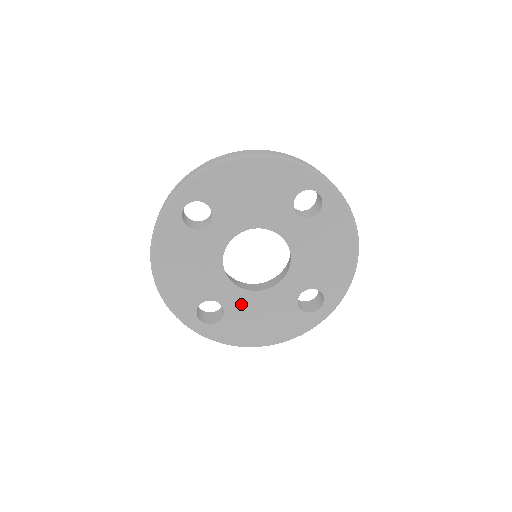
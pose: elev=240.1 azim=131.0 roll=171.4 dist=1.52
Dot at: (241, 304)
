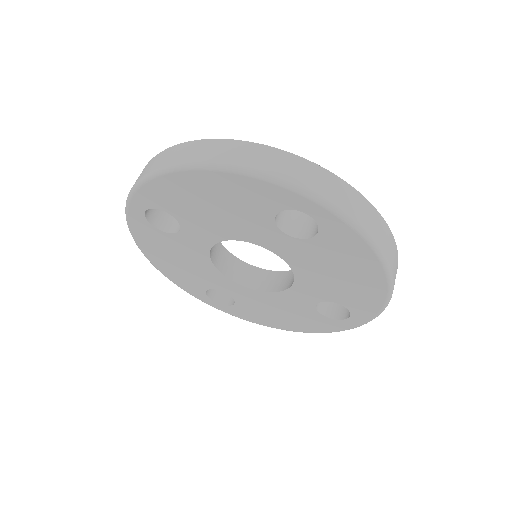
Dot at: (250, 298)
